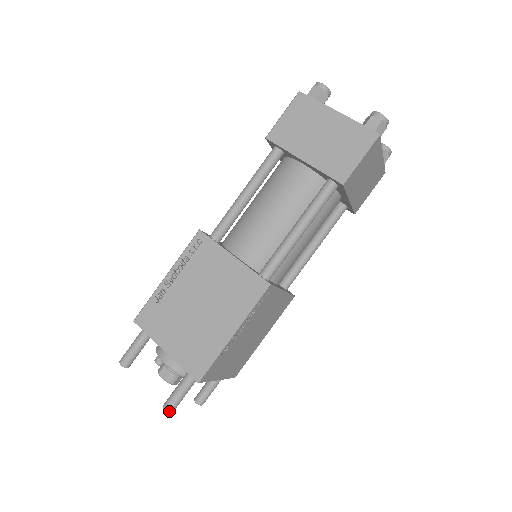
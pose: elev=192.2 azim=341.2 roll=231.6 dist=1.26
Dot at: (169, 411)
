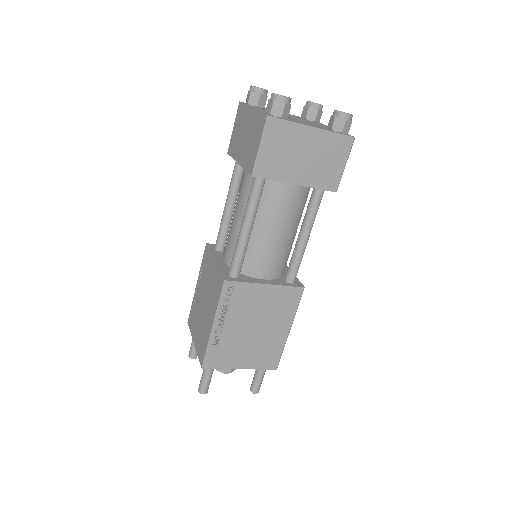
Dot at: (200, 392)
